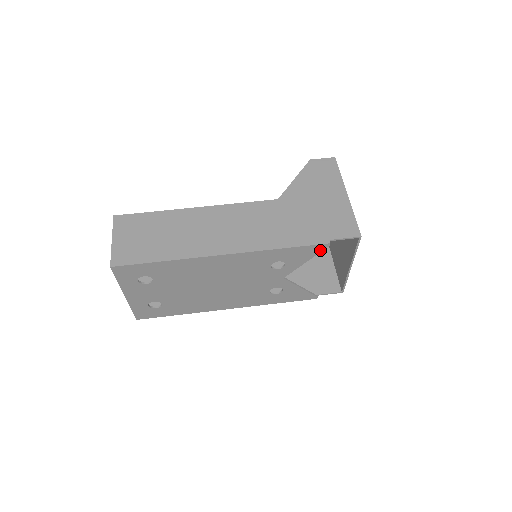
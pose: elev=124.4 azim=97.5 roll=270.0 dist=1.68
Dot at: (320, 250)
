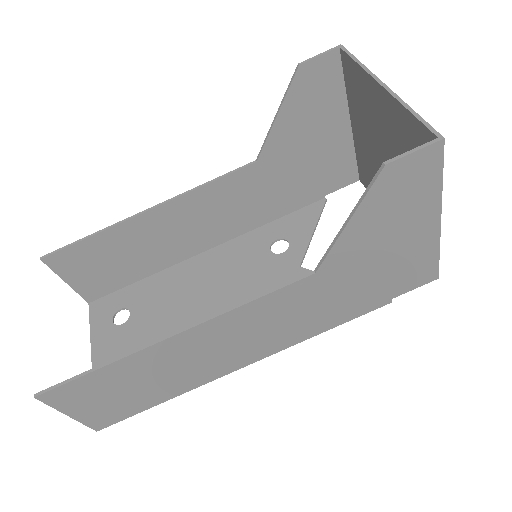
Dot at: occluded
